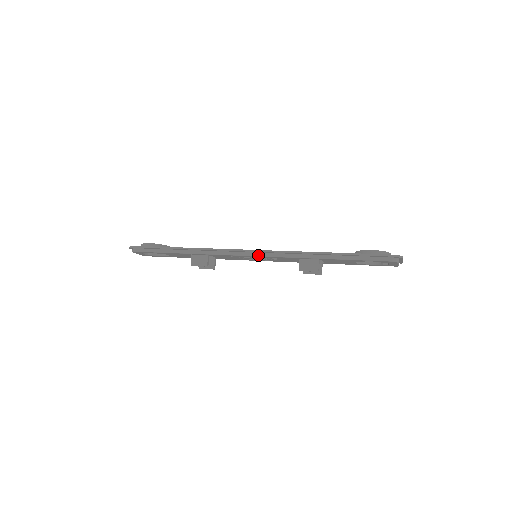
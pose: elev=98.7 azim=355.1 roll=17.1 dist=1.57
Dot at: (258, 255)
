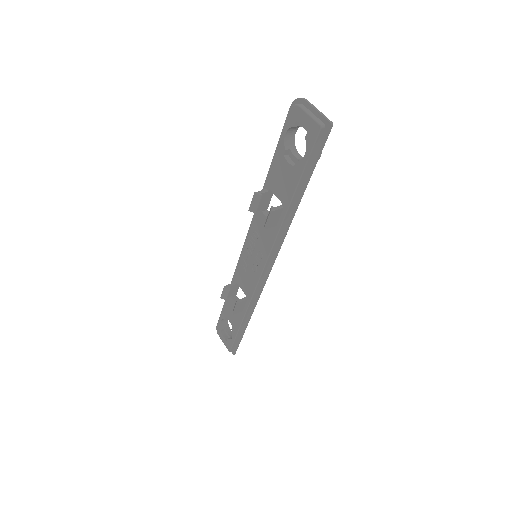
Dot at: (247, 238)
